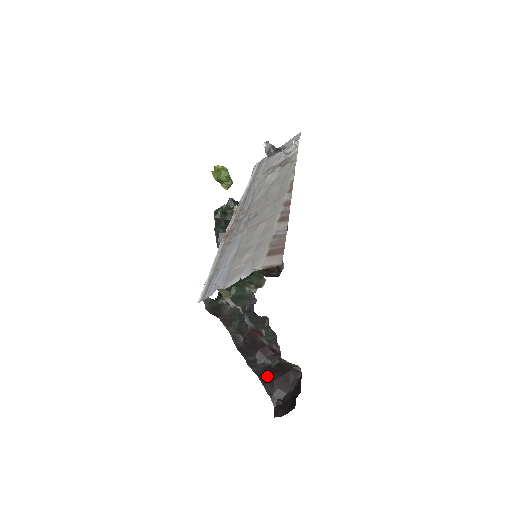
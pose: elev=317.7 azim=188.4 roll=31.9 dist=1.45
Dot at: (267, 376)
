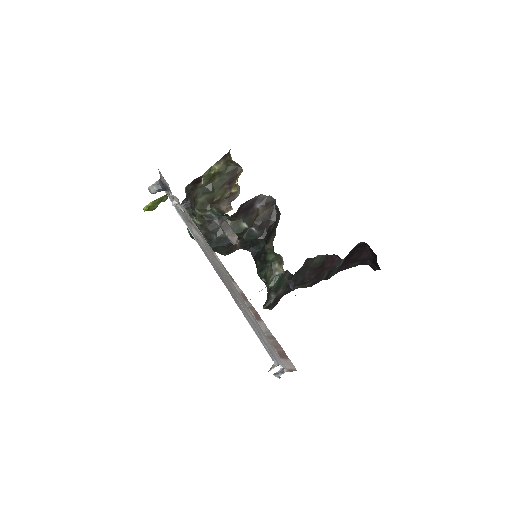
Dot at: (345, 265)
